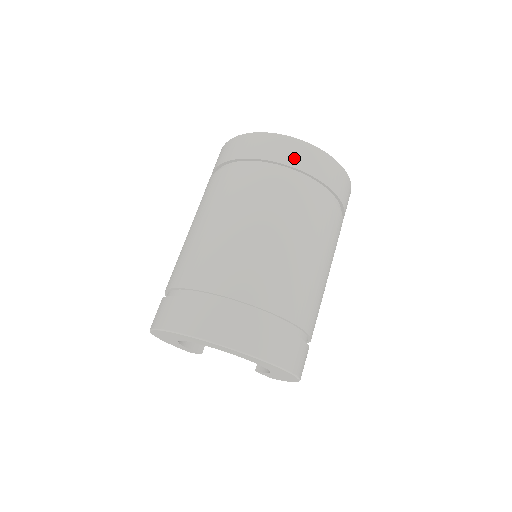
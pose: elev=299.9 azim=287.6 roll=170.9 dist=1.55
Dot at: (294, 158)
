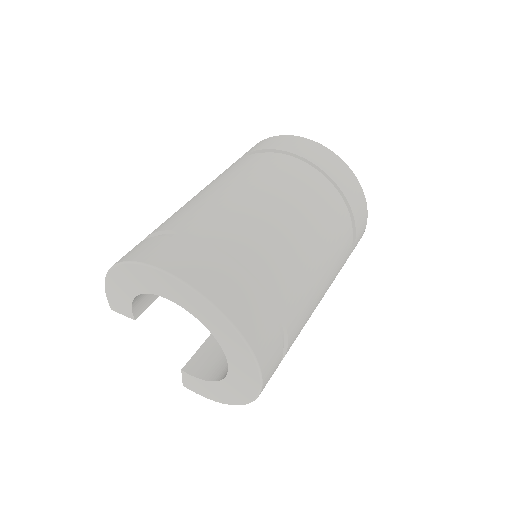
Dot at: (352, 196)
